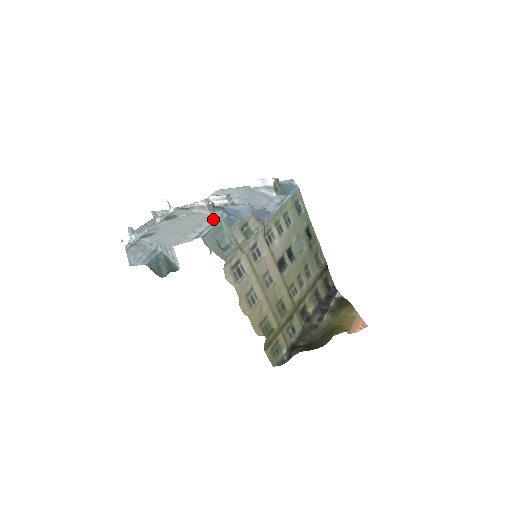
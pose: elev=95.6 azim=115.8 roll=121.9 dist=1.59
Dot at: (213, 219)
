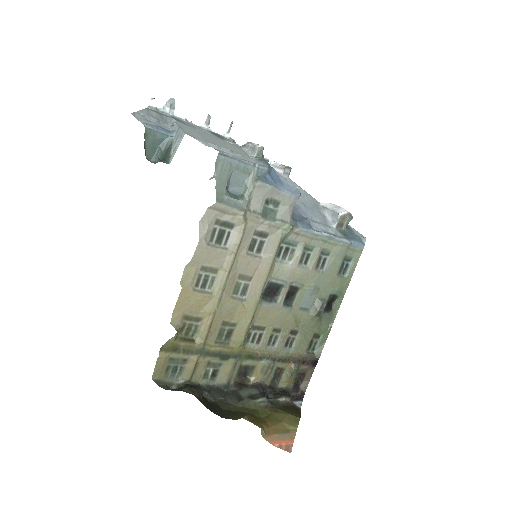
Dot at: (250, 160)
